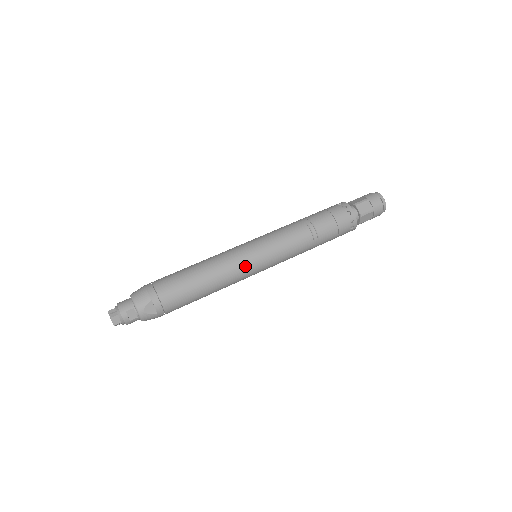
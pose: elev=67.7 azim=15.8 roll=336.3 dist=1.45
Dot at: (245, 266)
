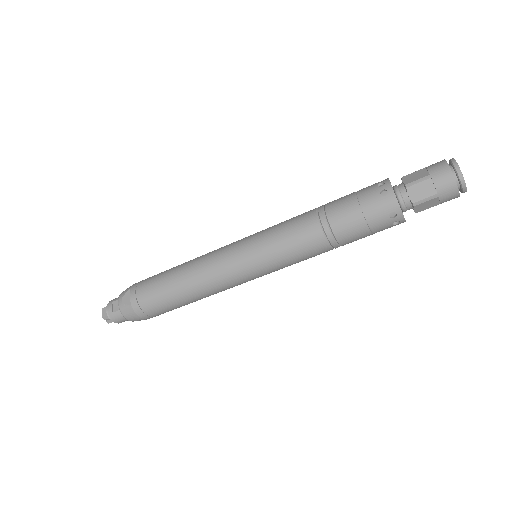
Dot at: (225, 256)
